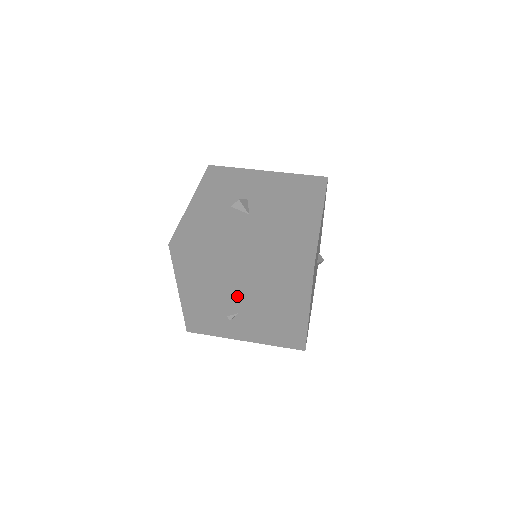
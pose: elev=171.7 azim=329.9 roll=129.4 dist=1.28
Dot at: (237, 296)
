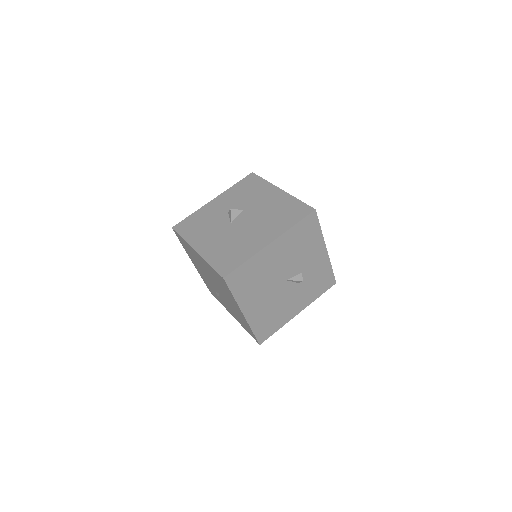
Dot at: (211, 280)
